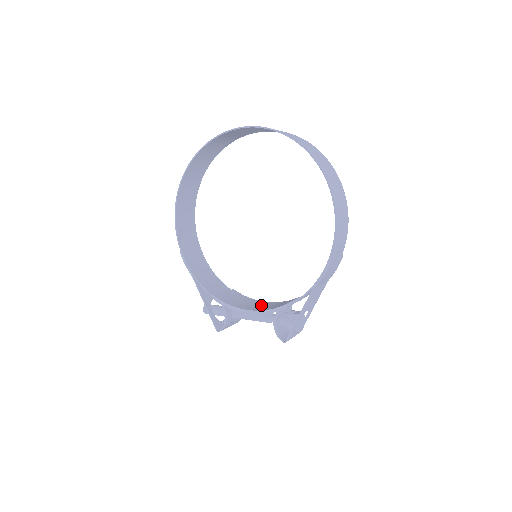
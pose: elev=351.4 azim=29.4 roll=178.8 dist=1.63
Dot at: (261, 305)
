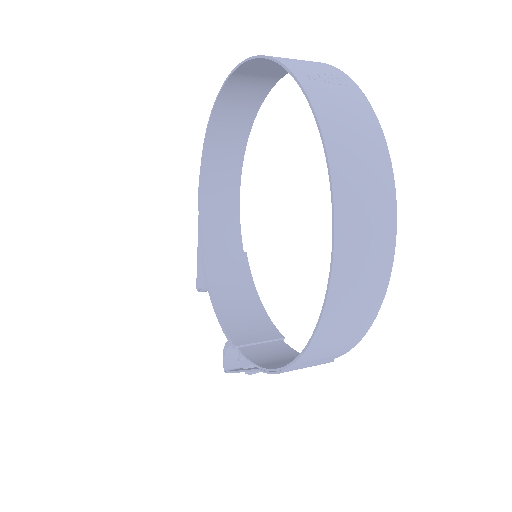
Dot at: (242, 305)
